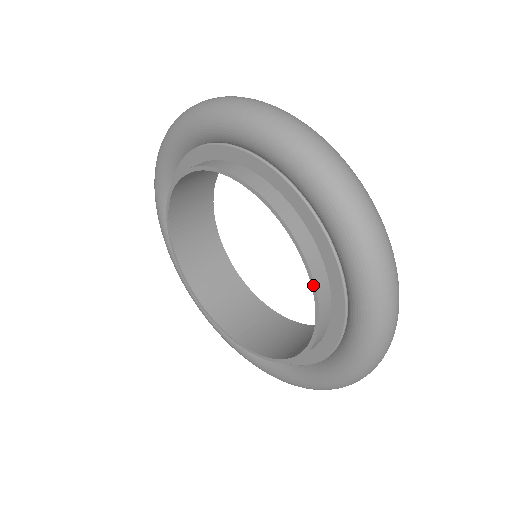
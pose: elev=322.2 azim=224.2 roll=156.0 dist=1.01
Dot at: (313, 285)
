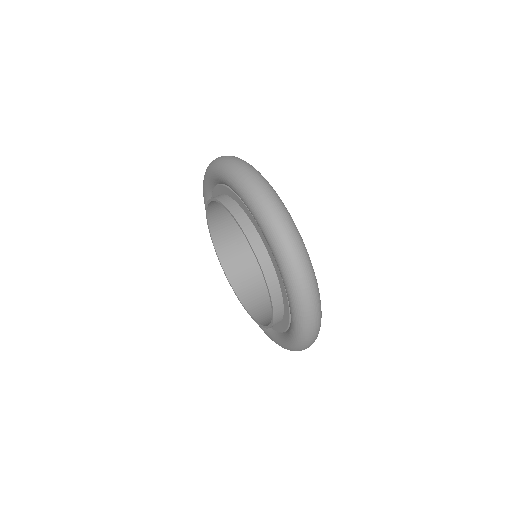
Dot at: (262, 272)
